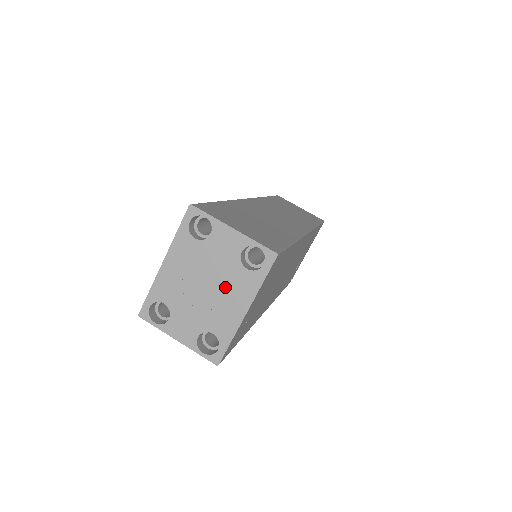
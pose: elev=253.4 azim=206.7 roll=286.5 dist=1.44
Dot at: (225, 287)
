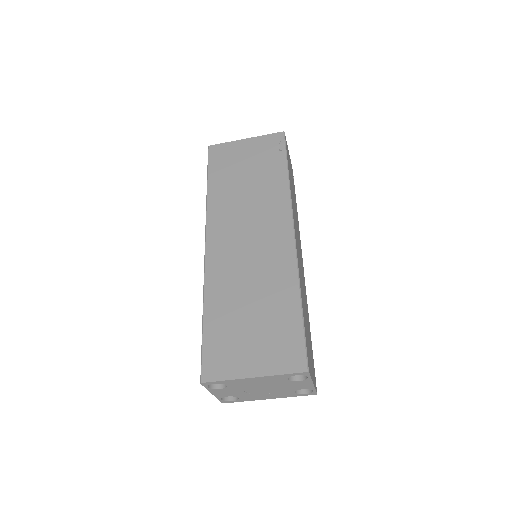
Dot at: (273, 392)
